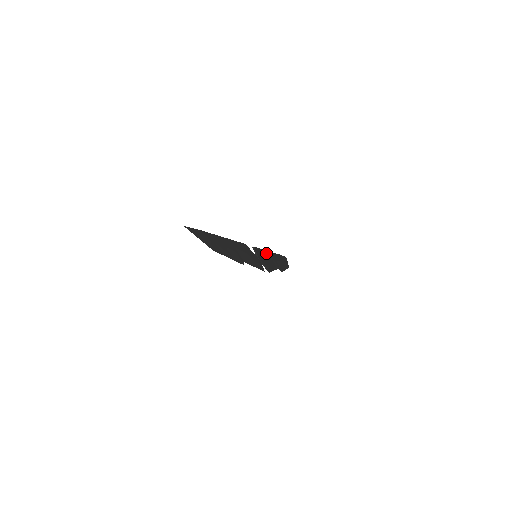
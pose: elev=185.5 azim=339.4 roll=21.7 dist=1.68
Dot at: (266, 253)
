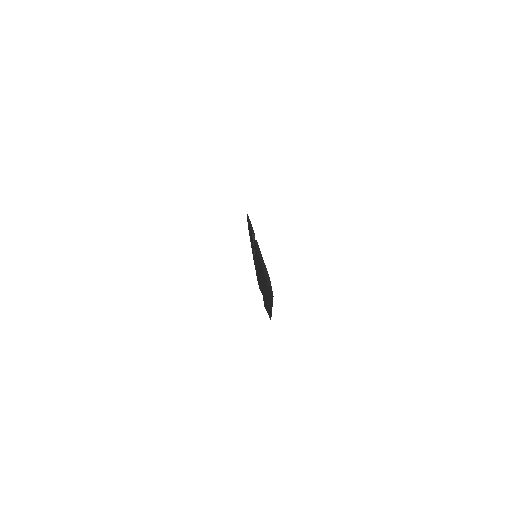
Dot at: occluded
